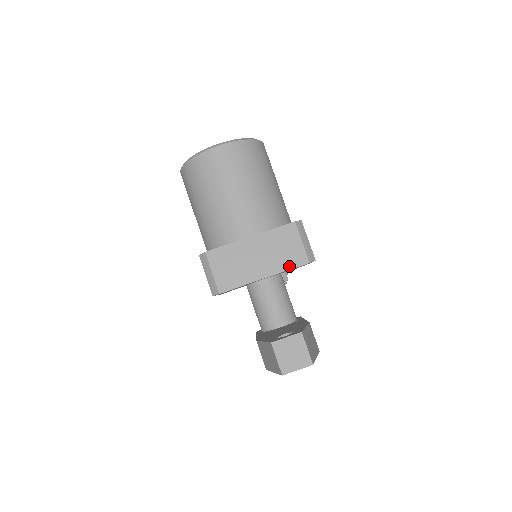
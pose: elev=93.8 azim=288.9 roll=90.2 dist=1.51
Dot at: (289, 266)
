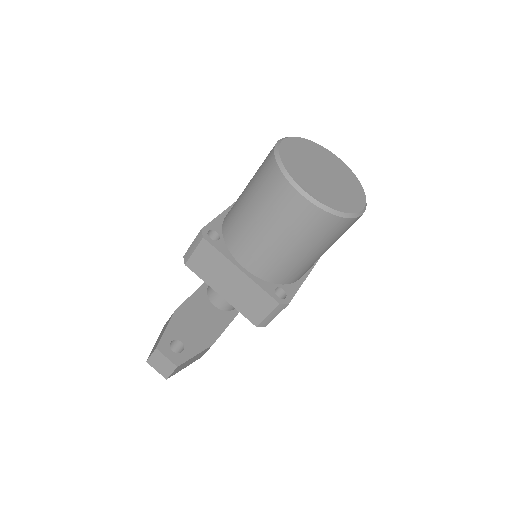
Dot at: (243, 312)
